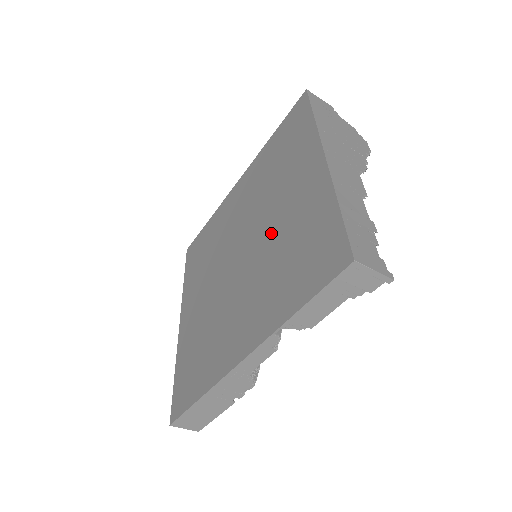
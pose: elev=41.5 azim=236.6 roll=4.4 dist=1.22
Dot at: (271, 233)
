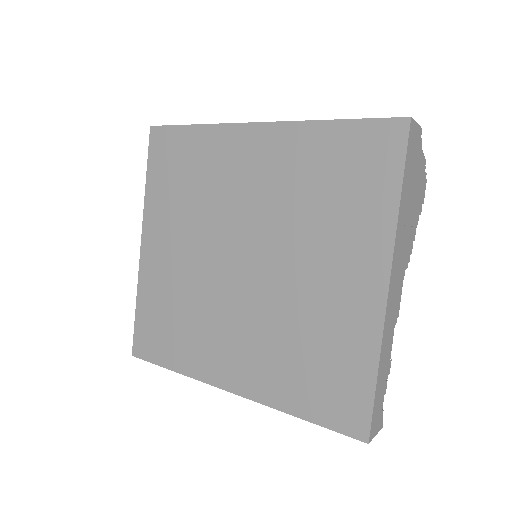
Dot at: (292, 295)
